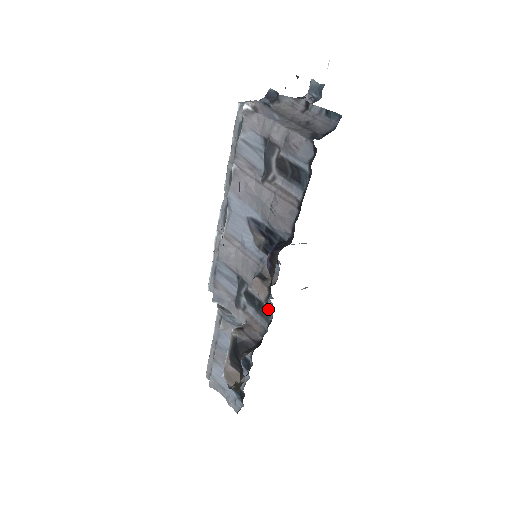
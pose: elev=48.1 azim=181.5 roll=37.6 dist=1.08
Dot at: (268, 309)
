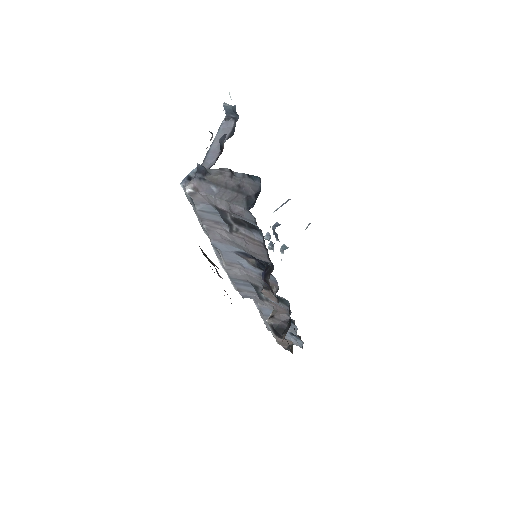
Dot at: occluded
